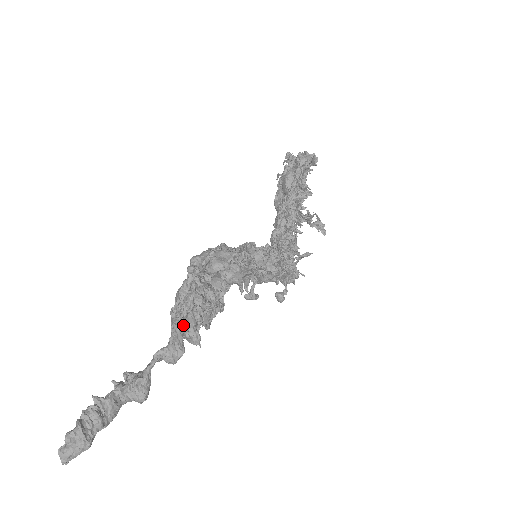
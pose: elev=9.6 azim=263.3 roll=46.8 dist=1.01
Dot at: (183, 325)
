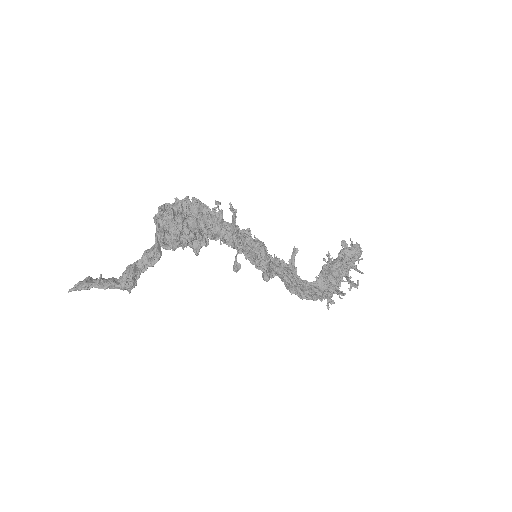
Dot at: (155, 219)
